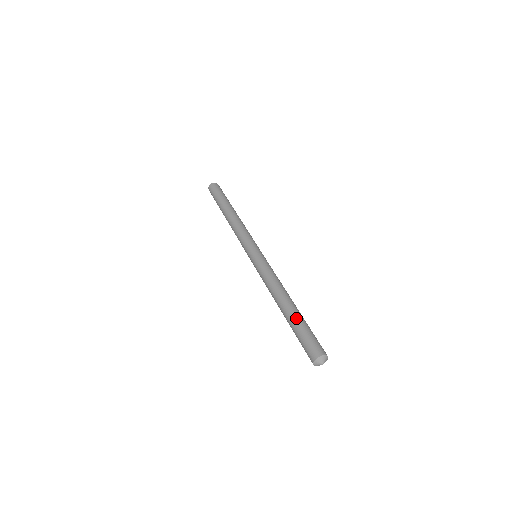
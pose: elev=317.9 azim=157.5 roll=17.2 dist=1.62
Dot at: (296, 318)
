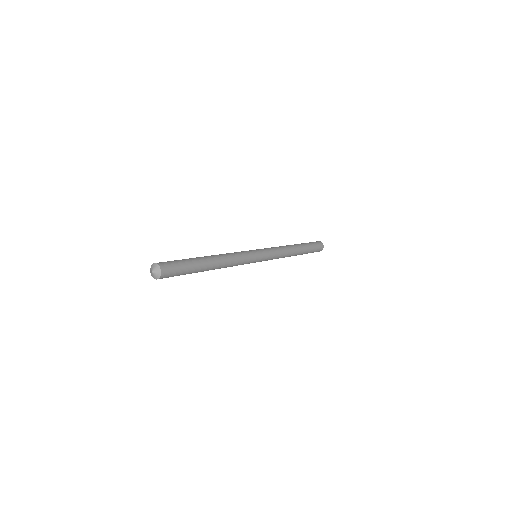
Dot at: occluded
